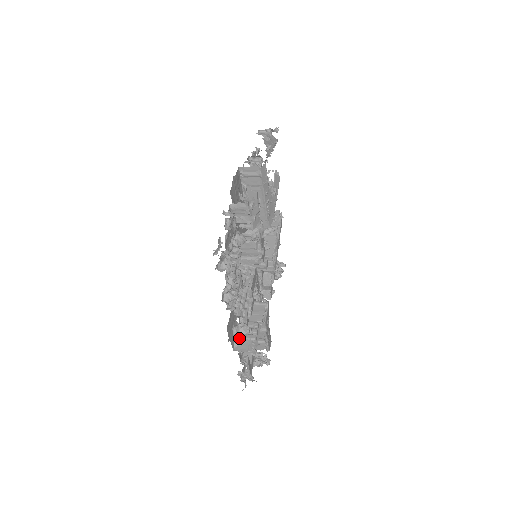
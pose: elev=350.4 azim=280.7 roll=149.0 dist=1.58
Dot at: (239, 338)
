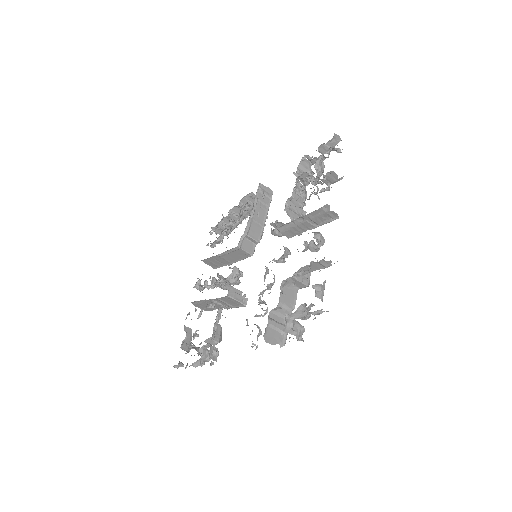
Dot at: (318, 241)
